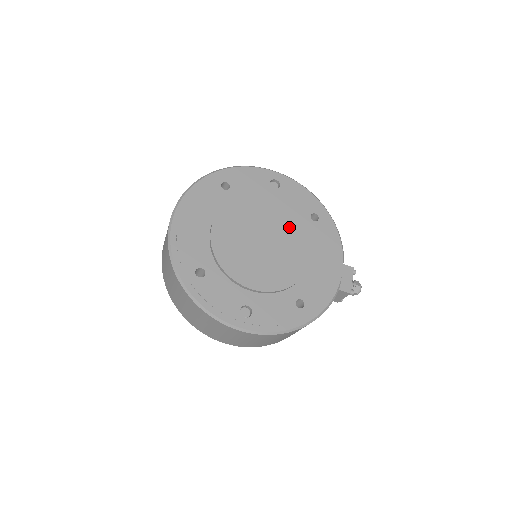
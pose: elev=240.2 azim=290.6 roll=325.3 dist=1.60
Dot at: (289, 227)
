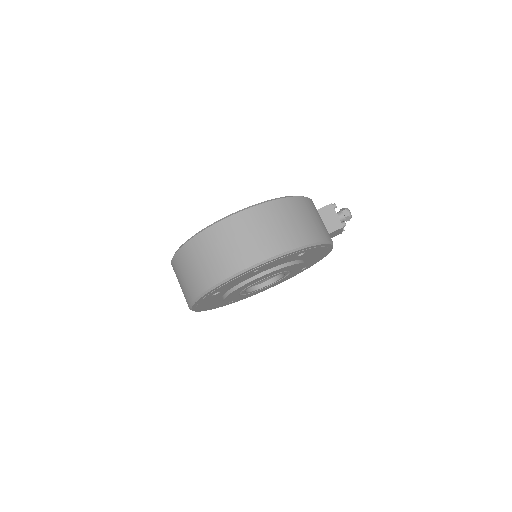
Dot at: occluded
